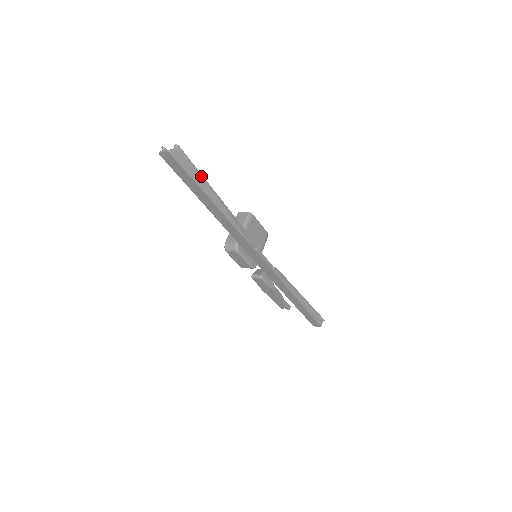
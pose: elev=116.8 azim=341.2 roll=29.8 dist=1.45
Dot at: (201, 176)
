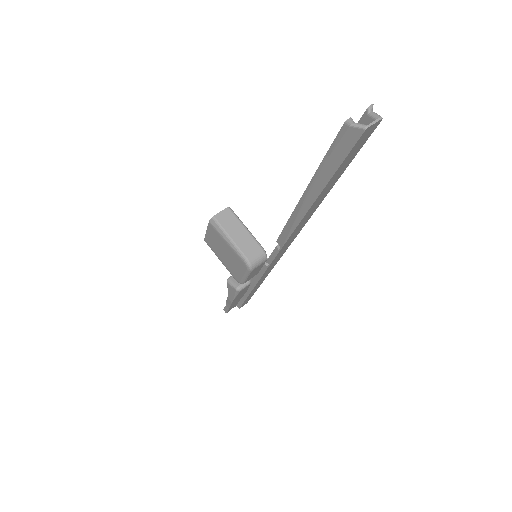
Dot at: occluded
